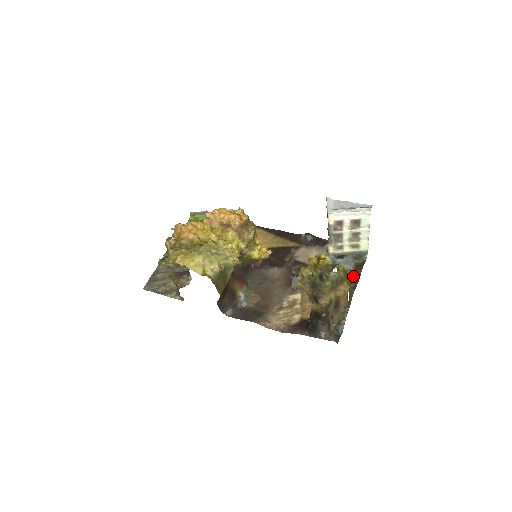
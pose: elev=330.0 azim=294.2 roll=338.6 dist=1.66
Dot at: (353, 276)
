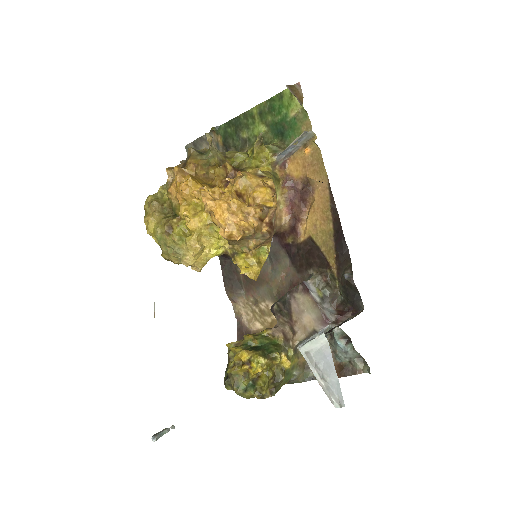
Dot at: occluded
